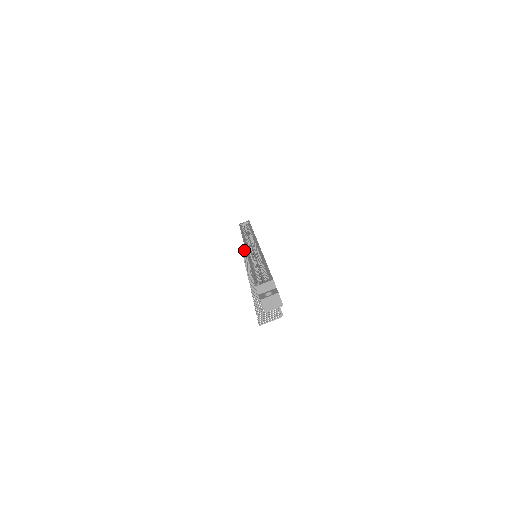
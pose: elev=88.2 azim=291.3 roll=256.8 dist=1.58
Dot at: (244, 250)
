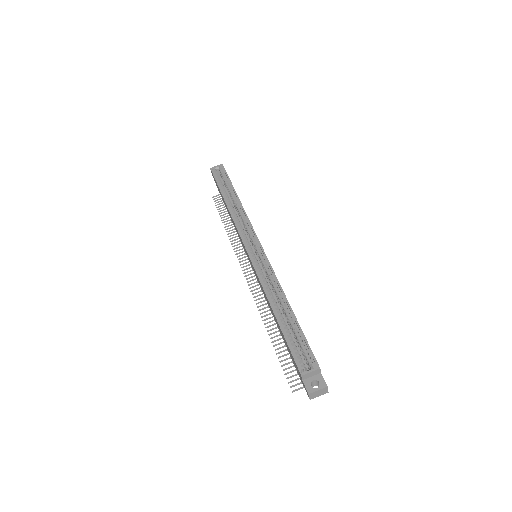
Dot at: (216, 200)
